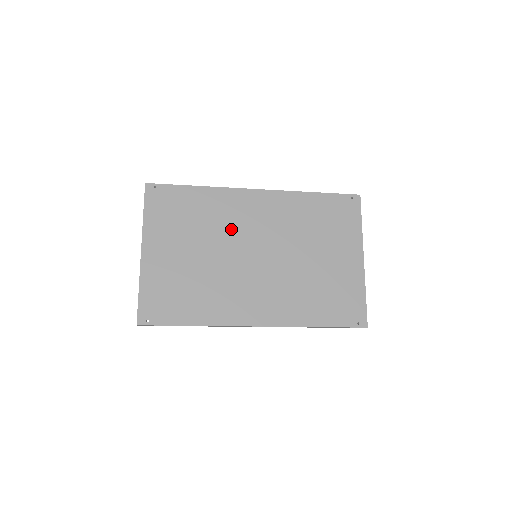
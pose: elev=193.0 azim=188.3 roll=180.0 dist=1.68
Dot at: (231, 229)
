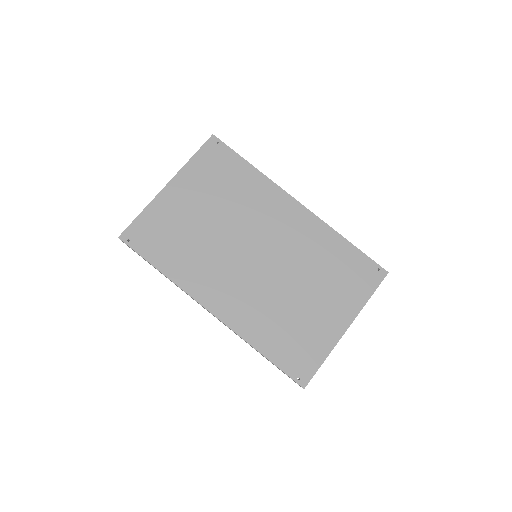
Dot at: (252, 219)
